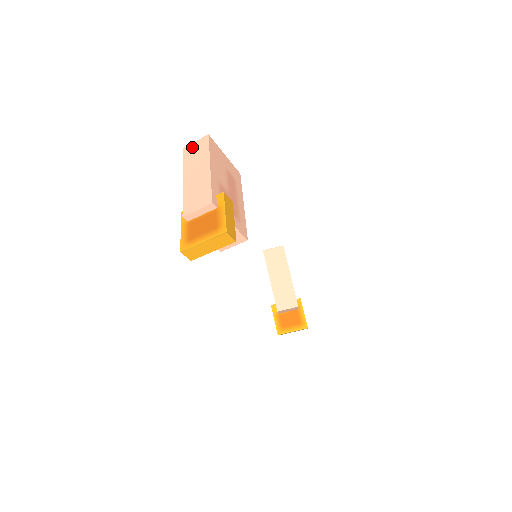
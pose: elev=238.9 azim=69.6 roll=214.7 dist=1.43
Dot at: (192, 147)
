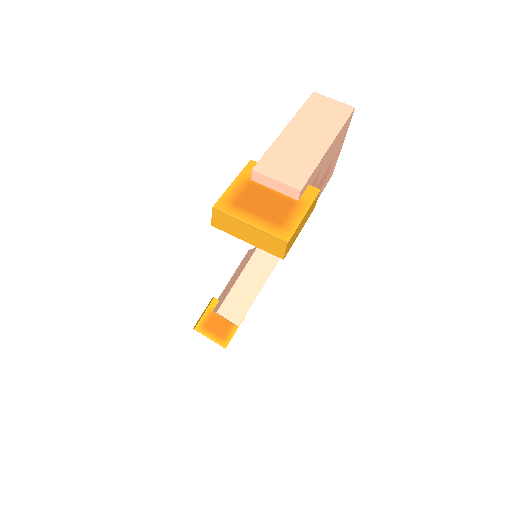
Dot at: (326, 102)
